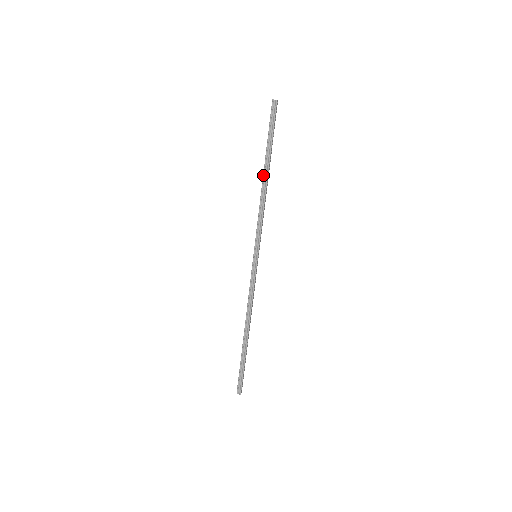
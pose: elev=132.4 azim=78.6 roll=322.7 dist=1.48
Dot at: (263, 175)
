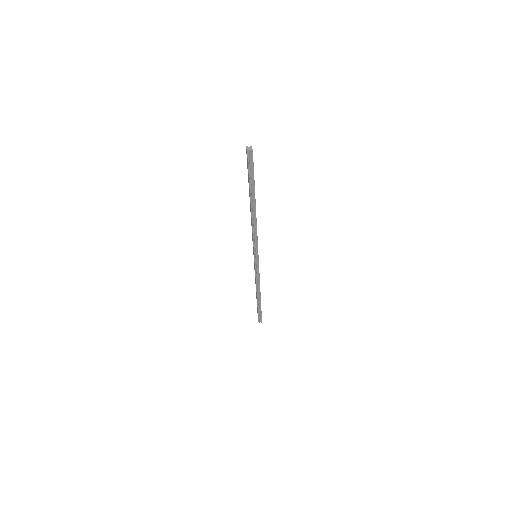
Dot at: (251, 209)
